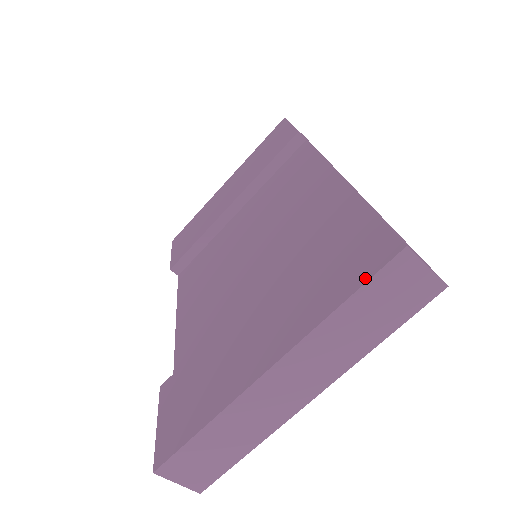
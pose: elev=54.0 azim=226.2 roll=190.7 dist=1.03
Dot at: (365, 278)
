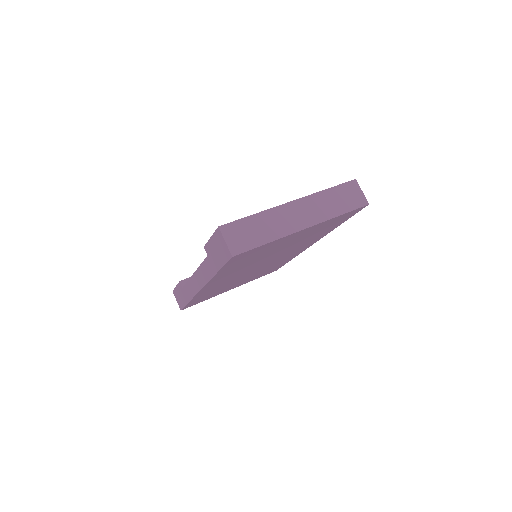
Dot at: (339, 185)
